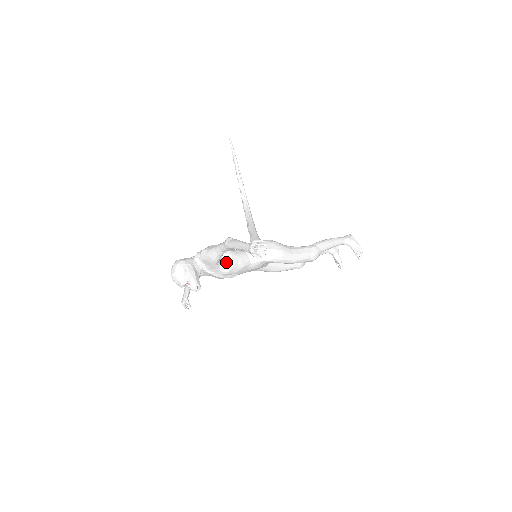
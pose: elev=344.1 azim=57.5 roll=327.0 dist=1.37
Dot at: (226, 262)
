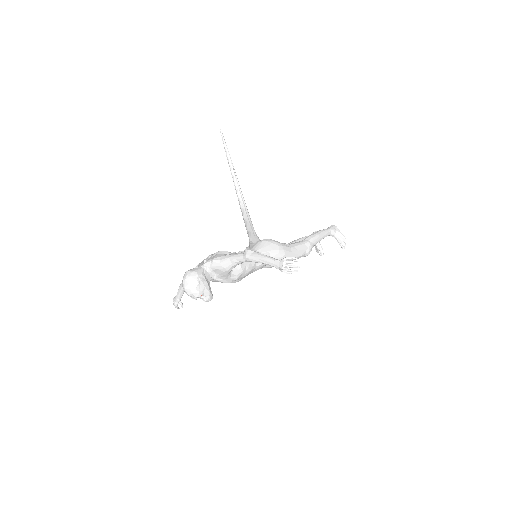
Dot at: (236, 269)
